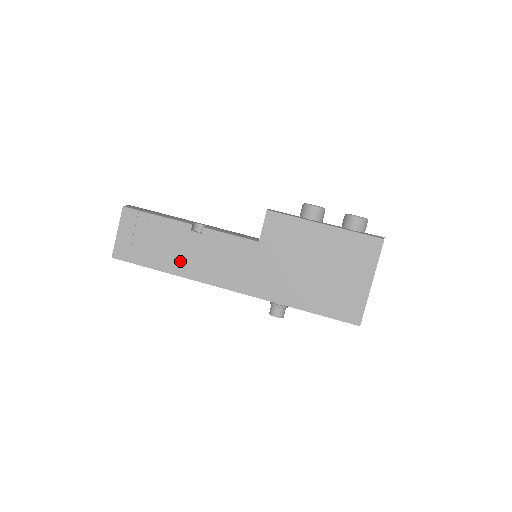
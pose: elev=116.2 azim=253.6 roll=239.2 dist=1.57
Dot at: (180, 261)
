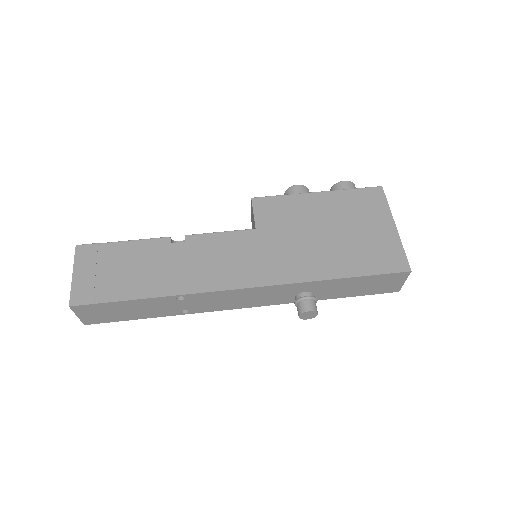
Dot at: (167, 278)
